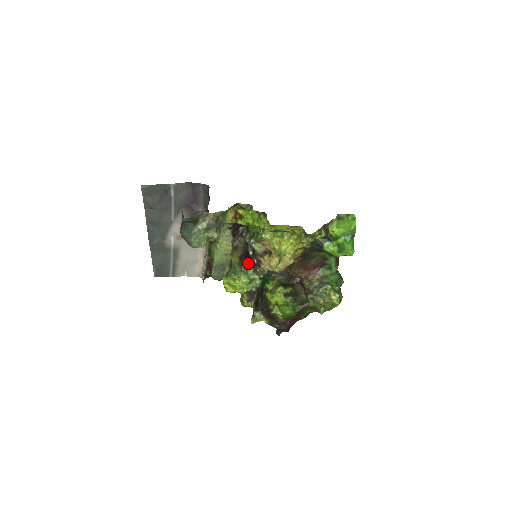
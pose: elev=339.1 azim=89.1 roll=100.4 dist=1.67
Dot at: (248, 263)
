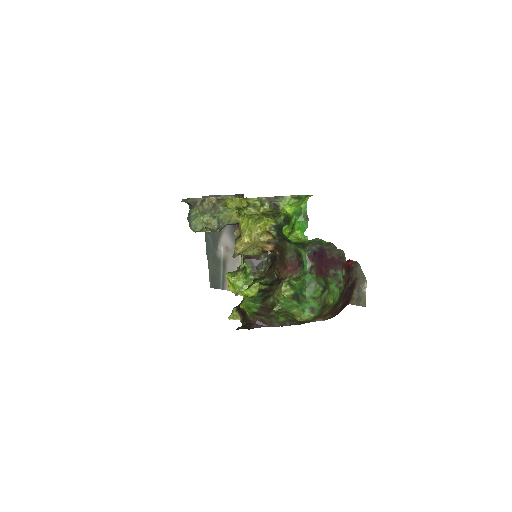
Dot at: (245, 260)
